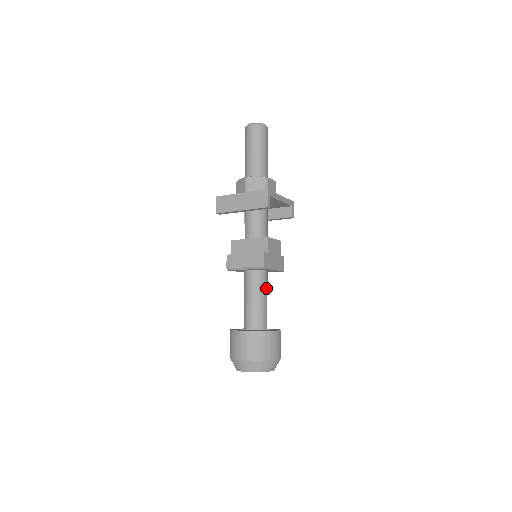
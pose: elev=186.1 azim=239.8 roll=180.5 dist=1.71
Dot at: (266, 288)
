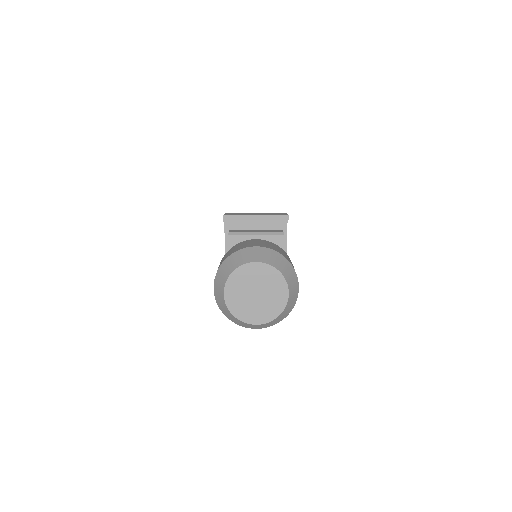
Dot at: occluded
